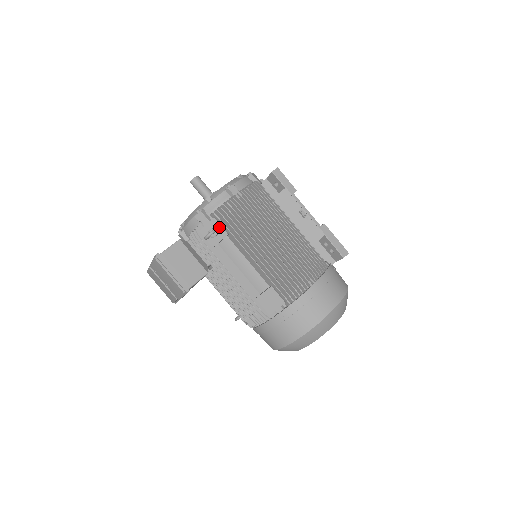
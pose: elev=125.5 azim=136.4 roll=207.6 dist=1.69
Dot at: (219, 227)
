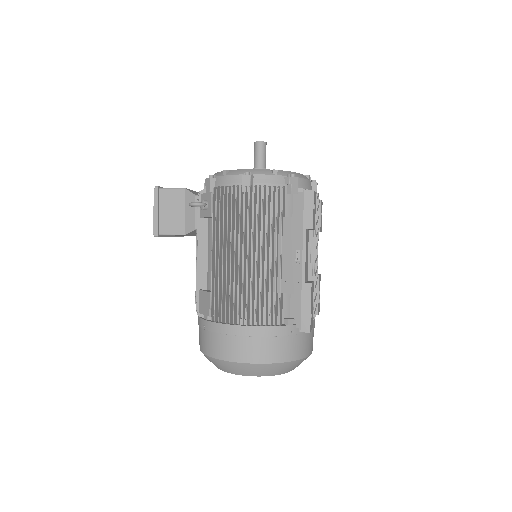
Dot at: (210, 204)
